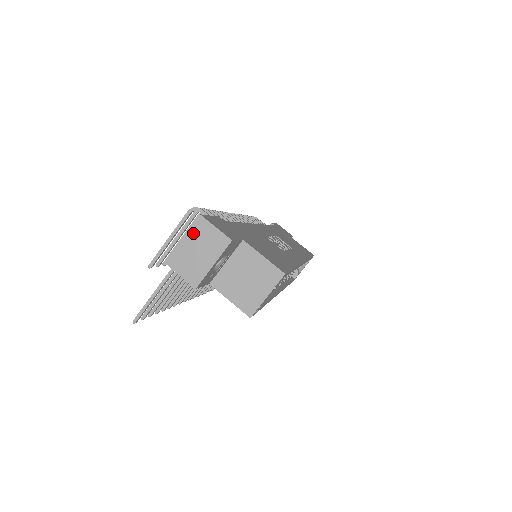
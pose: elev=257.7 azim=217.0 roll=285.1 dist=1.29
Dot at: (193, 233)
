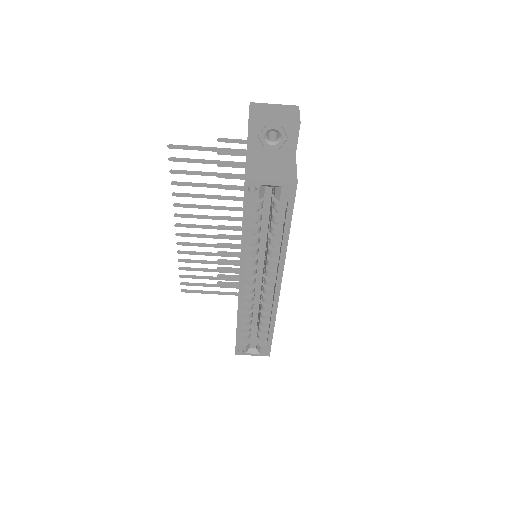
Dot at: (284, 107)
